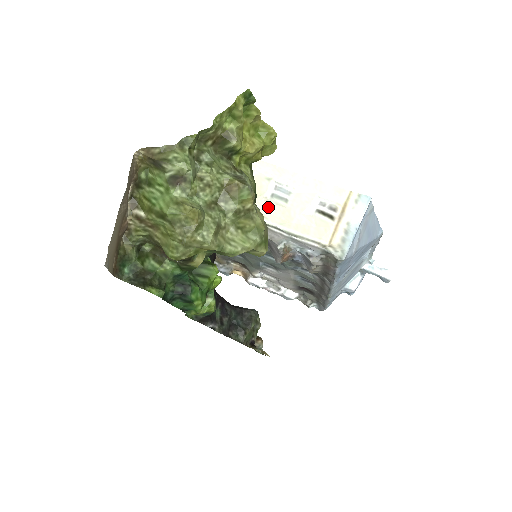
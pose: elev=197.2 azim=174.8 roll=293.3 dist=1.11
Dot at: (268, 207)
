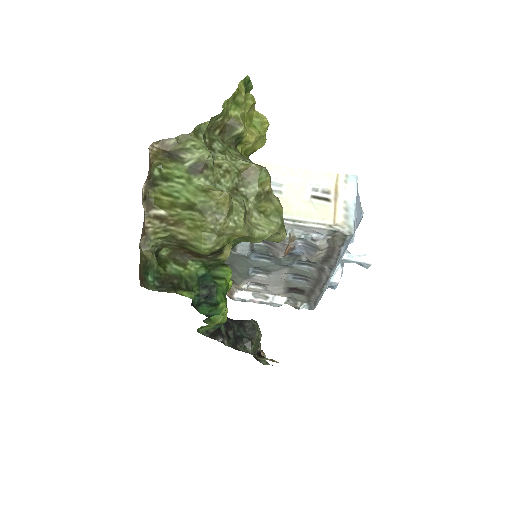
Dot at: occluded
